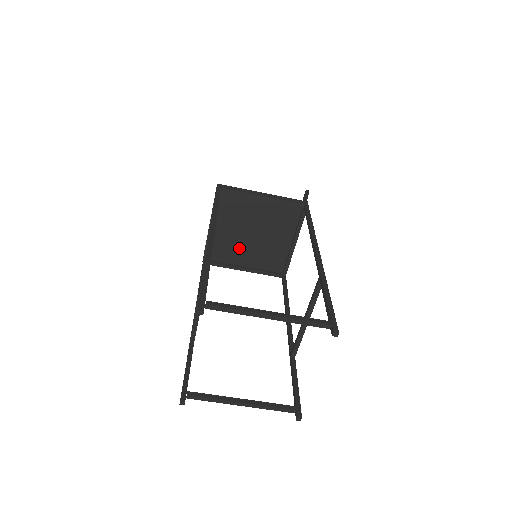
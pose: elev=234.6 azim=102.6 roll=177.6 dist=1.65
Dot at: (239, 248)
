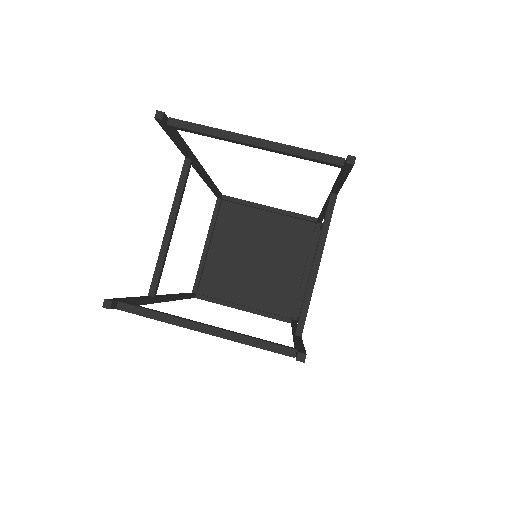
Dot at: (238, 278)
